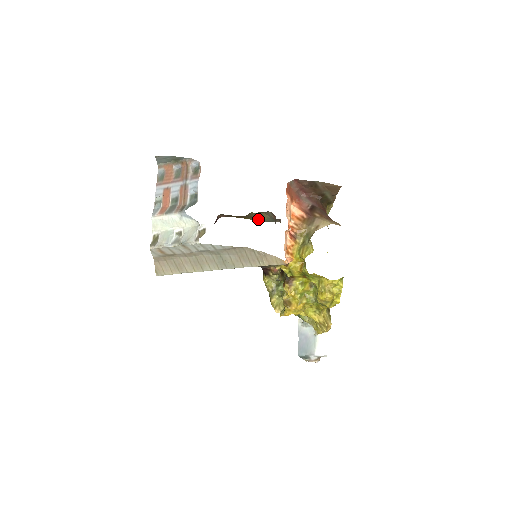
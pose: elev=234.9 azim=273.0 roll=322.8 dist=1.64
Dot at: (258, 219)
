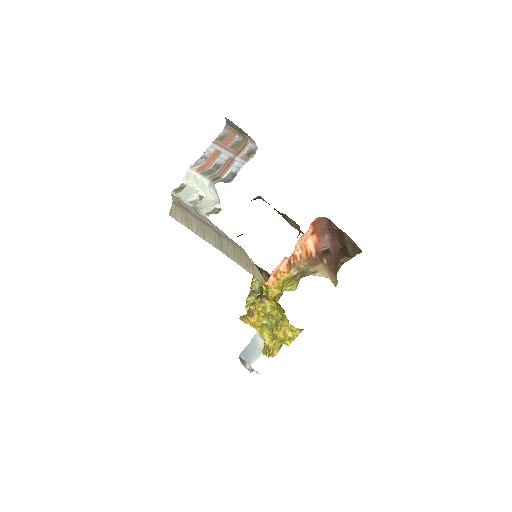
Dot at: (289, 222)
